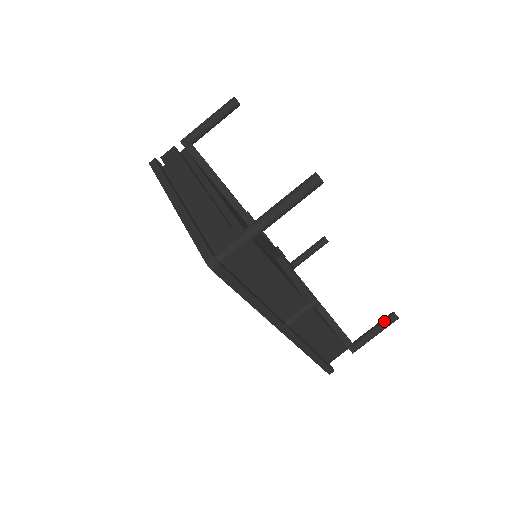
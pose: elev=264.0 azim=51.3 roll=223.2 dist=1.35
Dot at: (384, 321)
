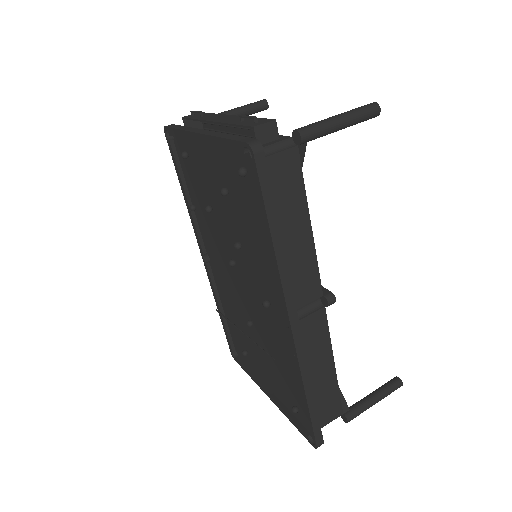
Dot at: (386, 385)
